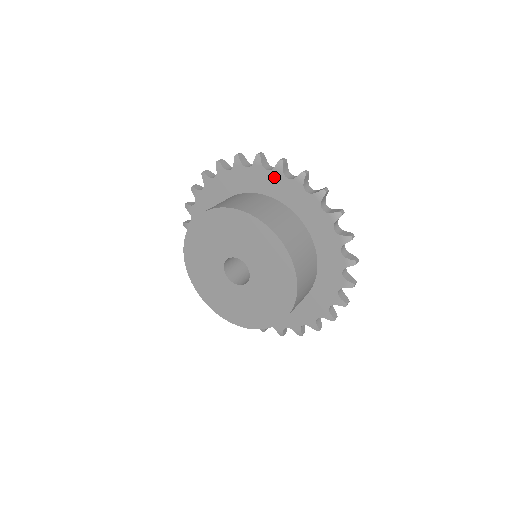
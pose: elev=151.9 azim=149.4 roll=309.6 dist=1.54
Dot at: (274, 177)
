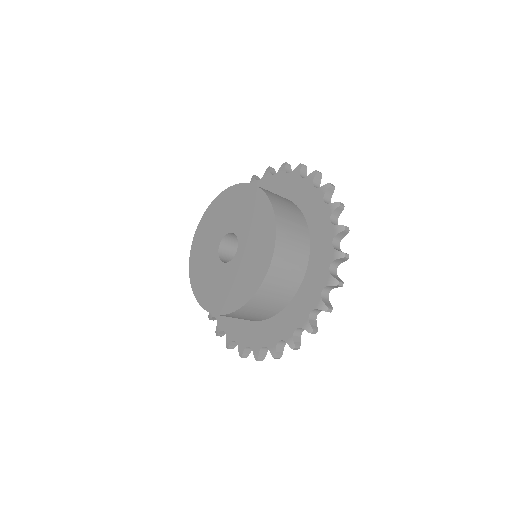
Dot at: (265, 181)
